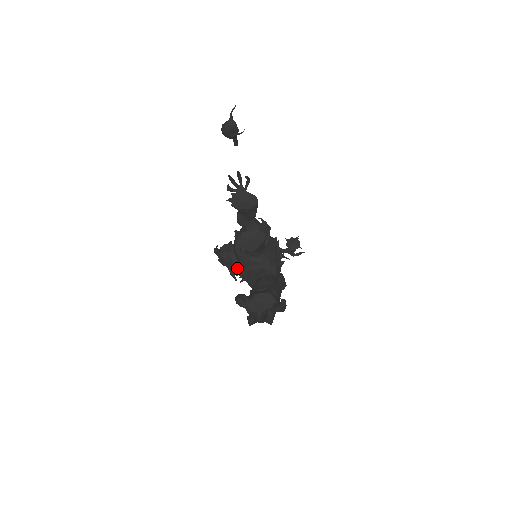
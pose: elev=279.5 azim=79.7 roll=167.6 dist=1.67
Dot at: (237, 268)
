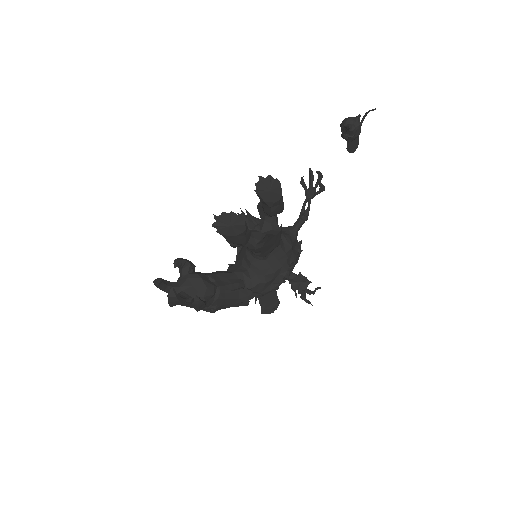
Dot at: occluded
